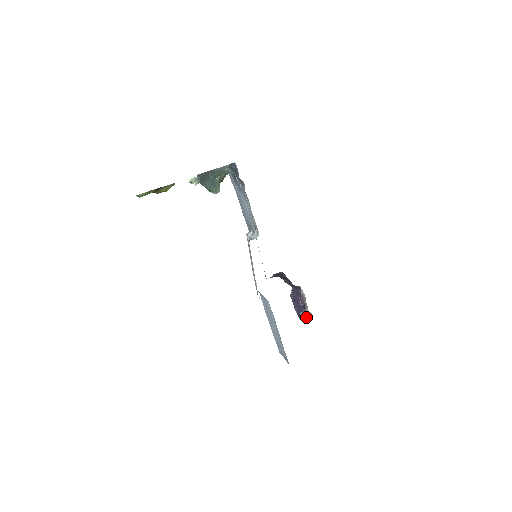
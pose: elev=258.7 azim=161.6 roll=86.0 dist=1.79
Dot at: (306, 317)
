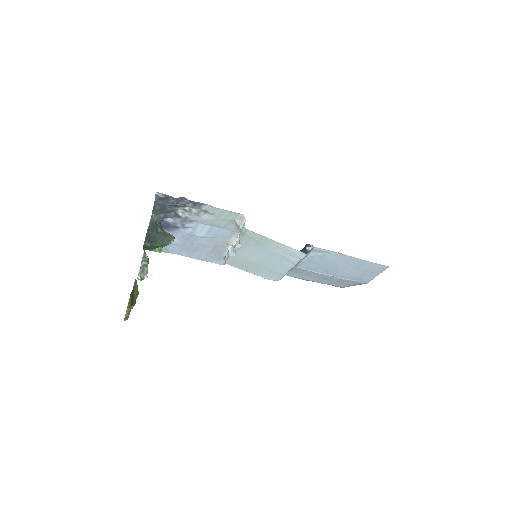
Dot at: occluded
